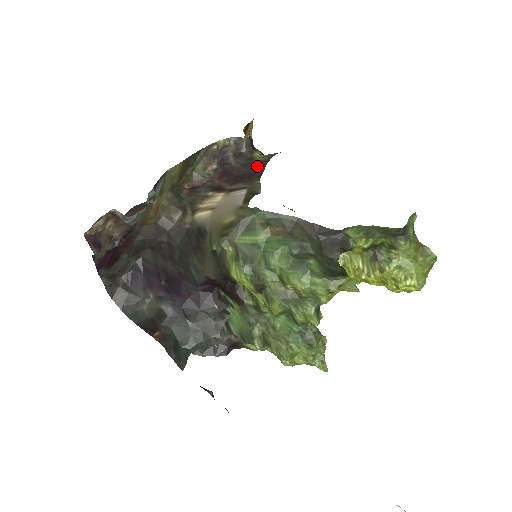
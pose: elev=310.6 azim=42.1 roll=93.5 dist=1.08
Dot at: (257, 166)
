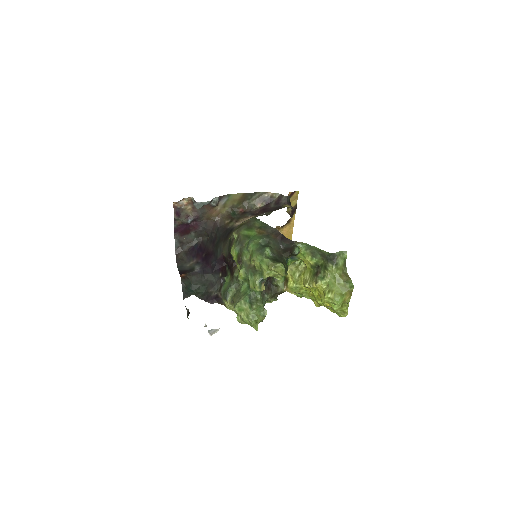
Dot at: (280, 208)
